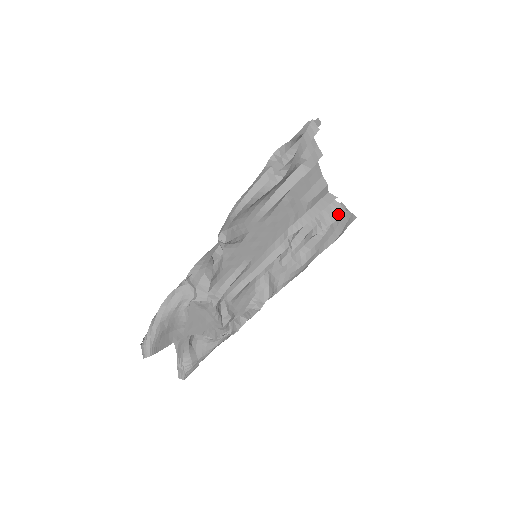
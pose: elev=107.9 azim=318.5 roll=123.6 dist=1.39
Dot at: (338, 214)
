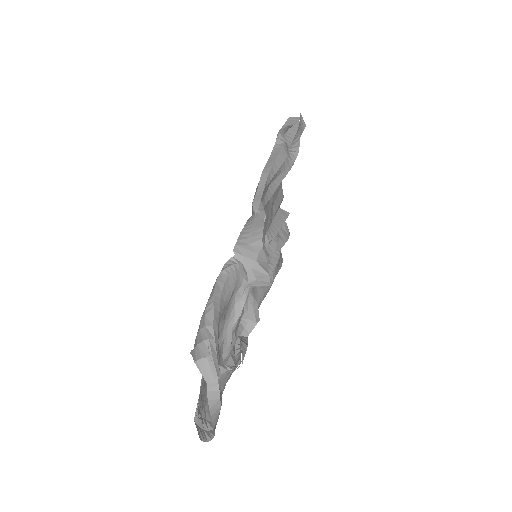
Dot at: (287, 233)
